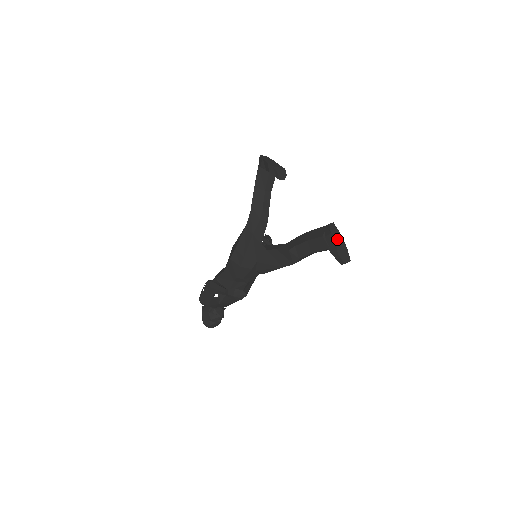
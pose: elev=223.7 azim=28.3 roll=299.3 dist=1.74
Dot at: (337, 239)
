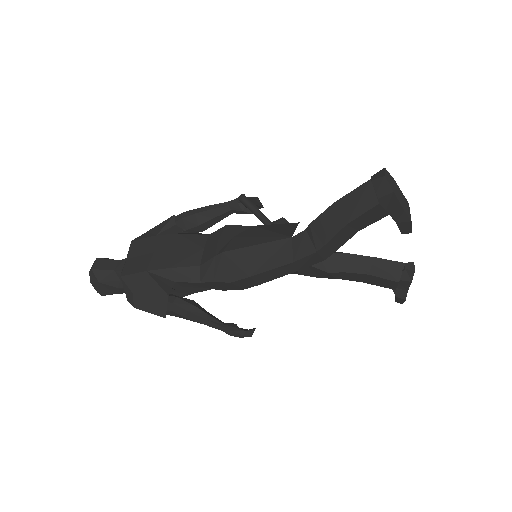
Dot at: occluded
